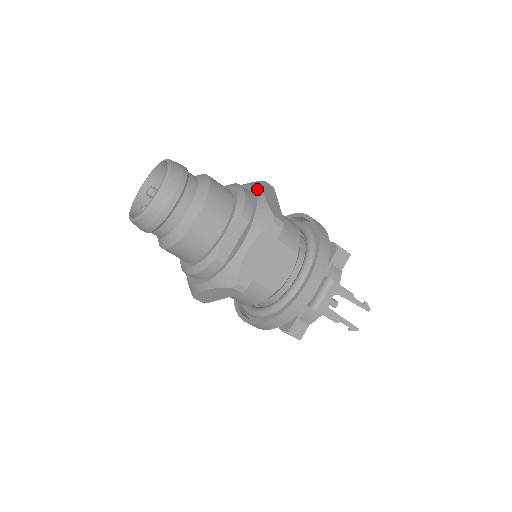
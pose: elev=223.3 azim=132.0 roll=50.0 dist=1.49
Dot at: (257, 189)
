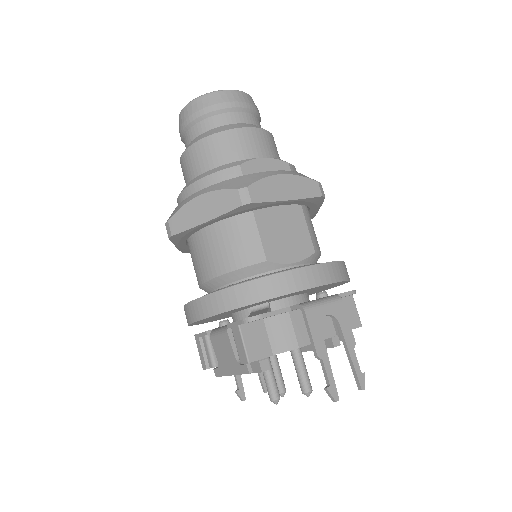
Dot at: occluded
